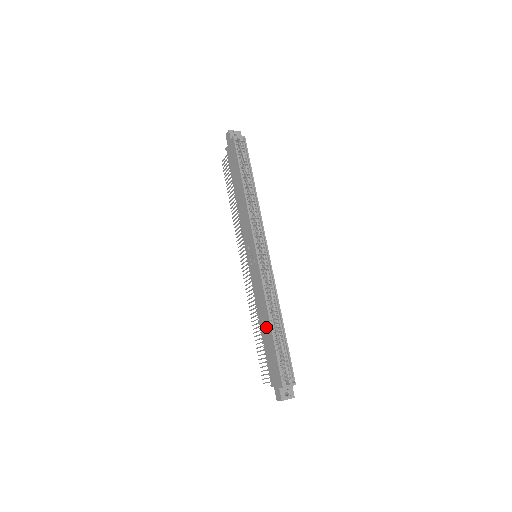
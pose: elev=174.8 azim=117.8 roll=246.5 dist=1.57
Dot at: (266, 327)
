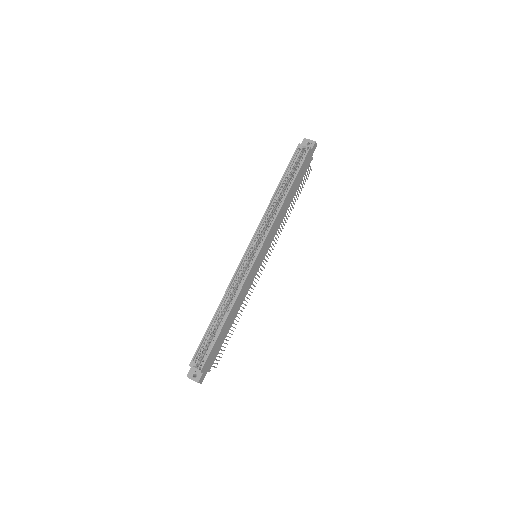
Dot at: occluded
